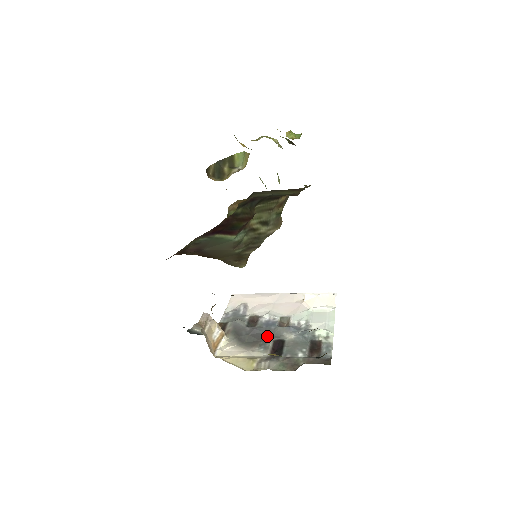
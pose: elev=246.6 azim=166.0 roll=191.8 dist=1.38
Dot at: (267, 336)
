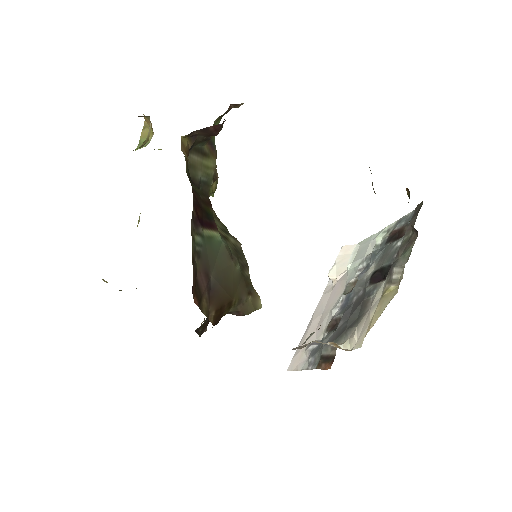
Dot at: (360, 296)
